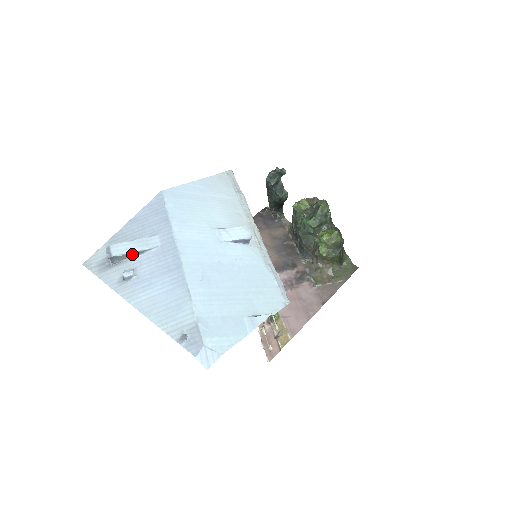
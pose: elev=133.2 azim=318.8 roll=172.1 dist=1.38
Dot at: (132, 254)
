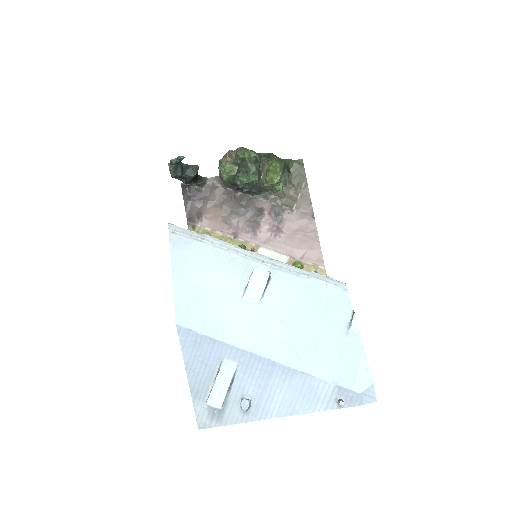
Dot at: (228, 391)
